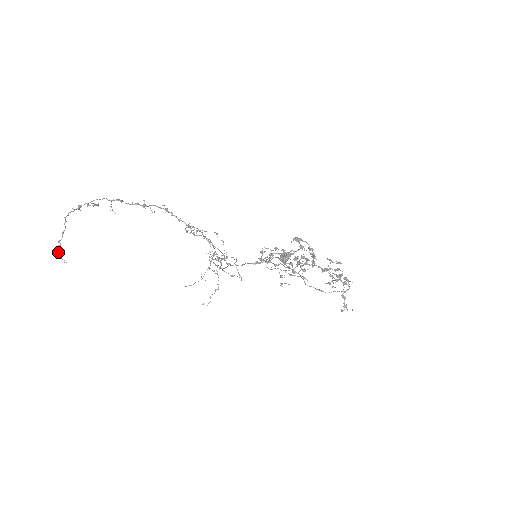
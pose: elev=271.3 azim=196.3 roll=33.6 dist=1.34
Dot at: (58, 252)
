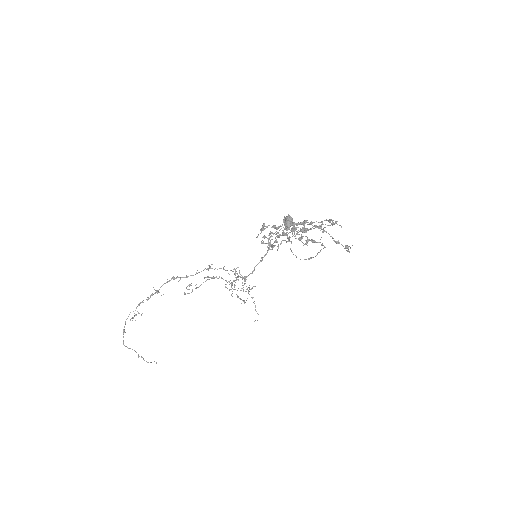
Dot at: occluded
